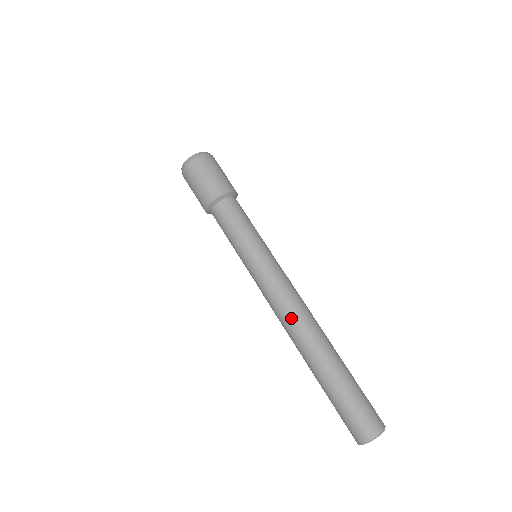
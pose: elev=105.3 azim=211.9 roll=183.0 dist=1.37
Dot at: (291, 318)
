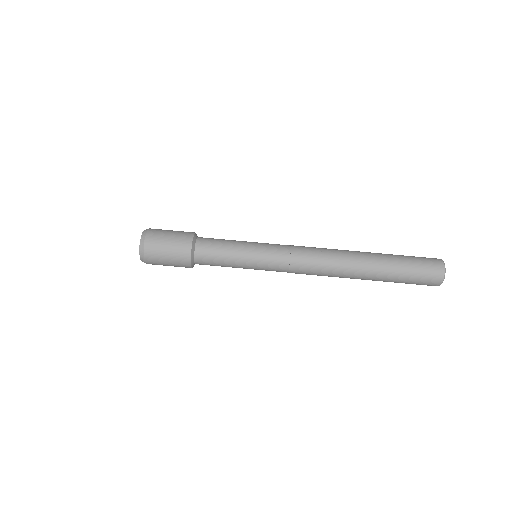
Dot at: (324, 261)
